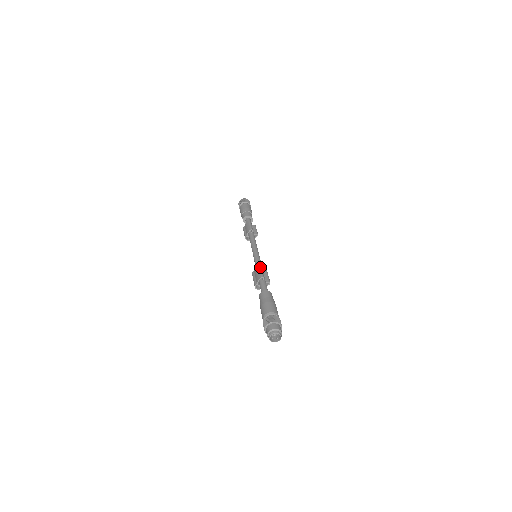
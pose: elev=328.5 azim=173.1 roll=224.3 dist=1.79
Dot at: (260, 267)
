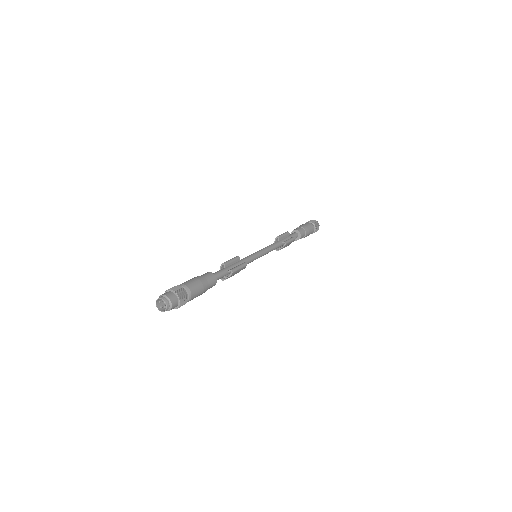
Dot at: (234, 257)
